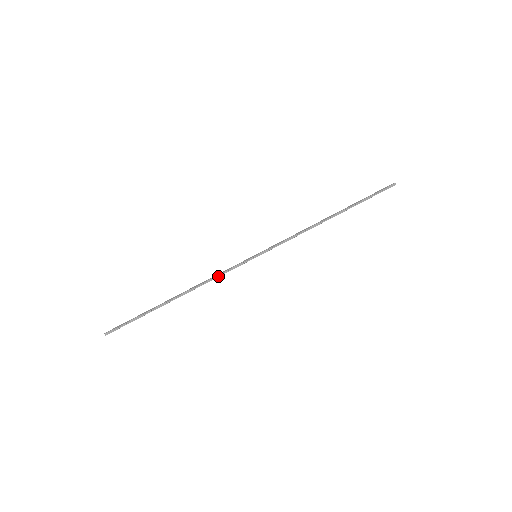
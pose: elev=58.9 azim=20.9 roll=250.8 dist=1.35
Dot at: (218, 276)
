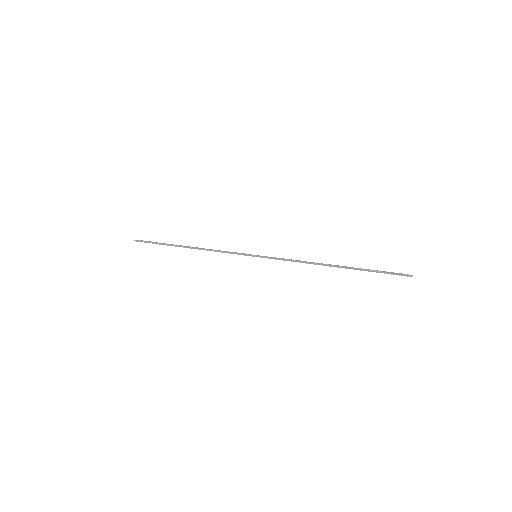
Dot at: (221, 251)
